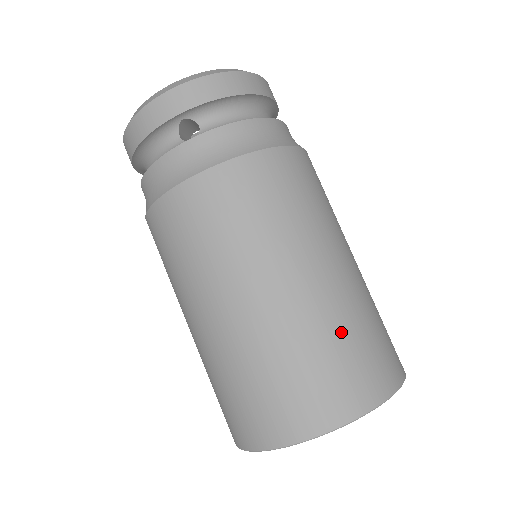
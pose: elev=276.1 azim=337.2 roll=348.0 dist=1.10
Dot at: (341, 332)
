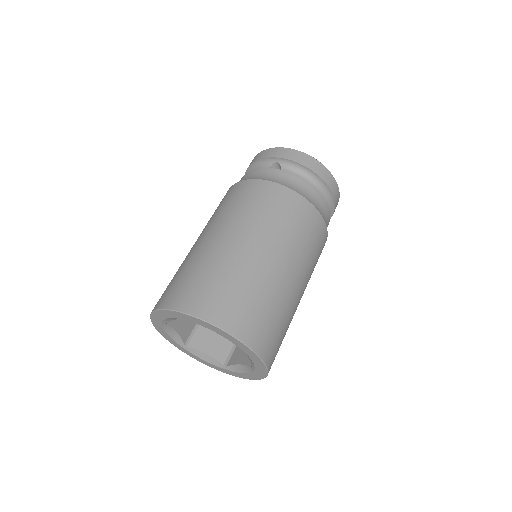
Dot at: (246, 284)
